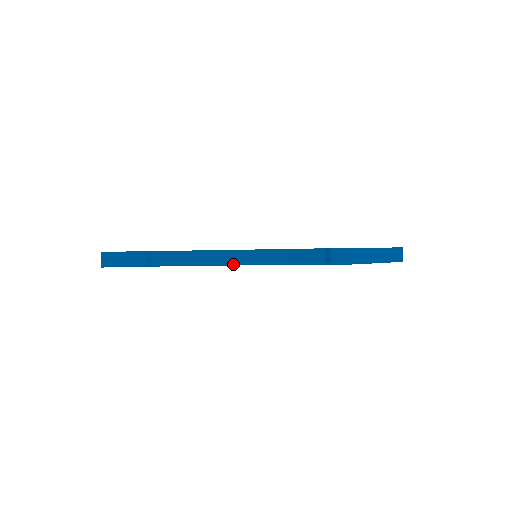
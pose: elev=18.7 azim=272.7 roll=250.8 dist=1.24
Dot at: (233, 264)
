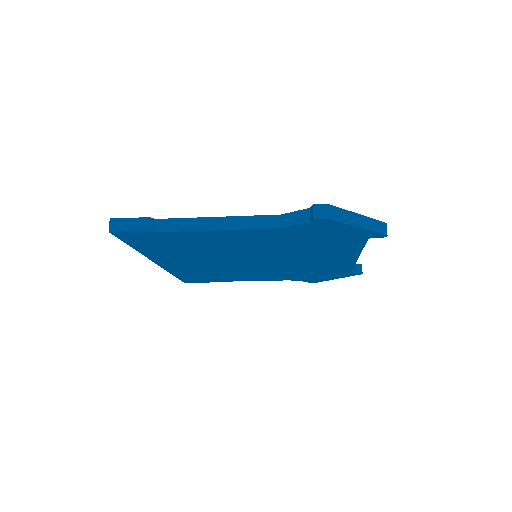
Dot at: (227, 229)
